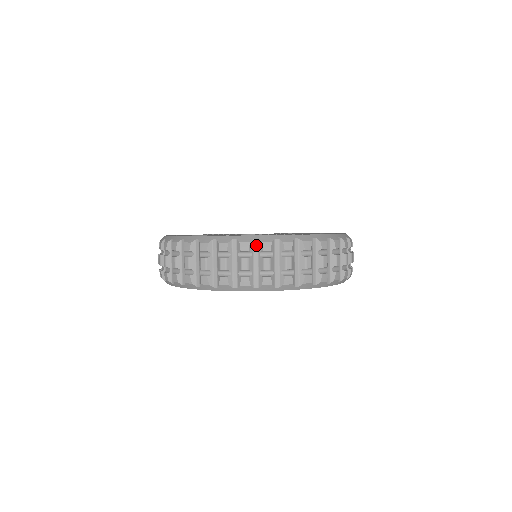
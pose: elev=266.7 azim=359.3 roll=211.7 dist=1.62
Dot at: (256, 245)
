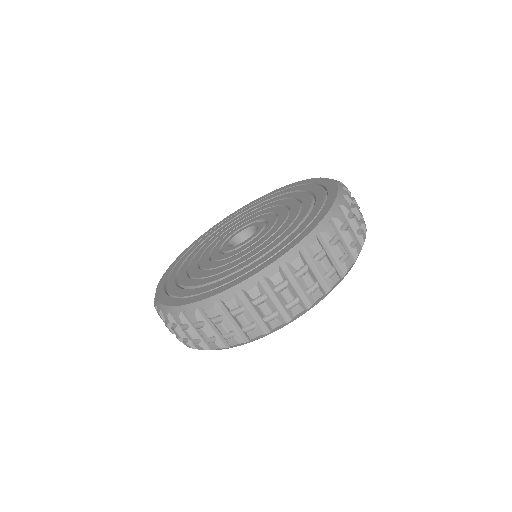
Dot at: (305, 253)
